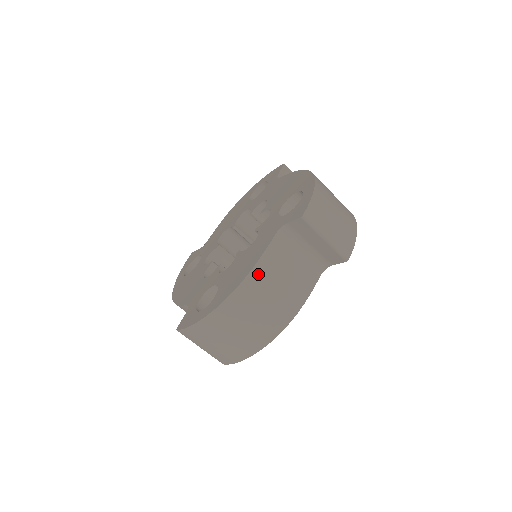
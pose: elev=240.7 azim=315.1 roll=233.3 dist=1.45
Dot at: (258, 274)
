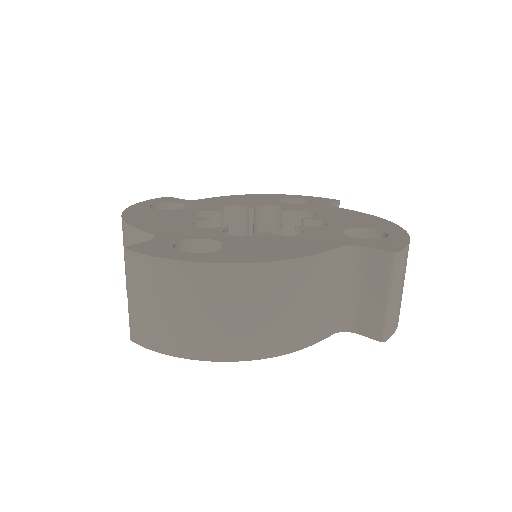
Dot at: (298, 270)
